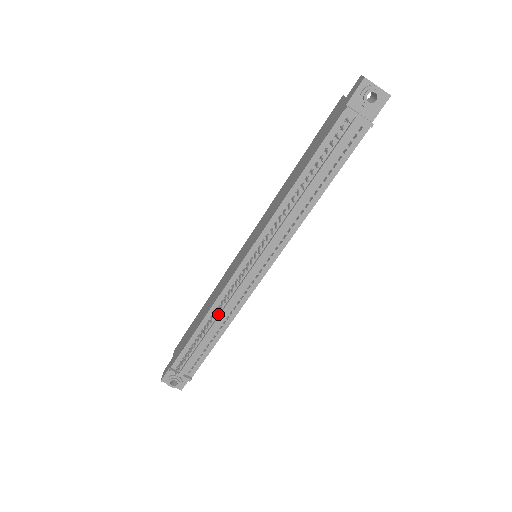
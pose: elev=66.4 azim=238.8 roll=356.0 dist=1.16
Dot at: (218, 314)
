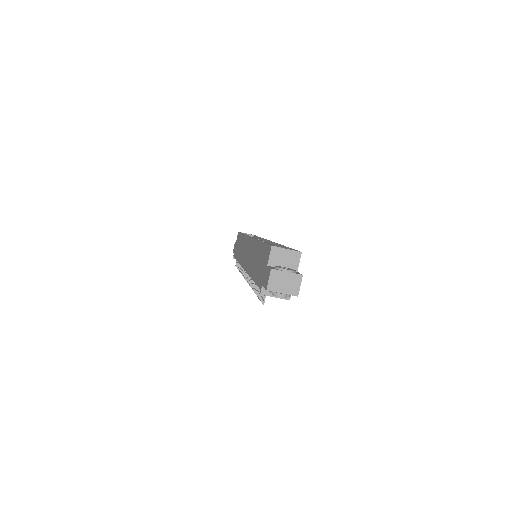
Dot at: occluded
